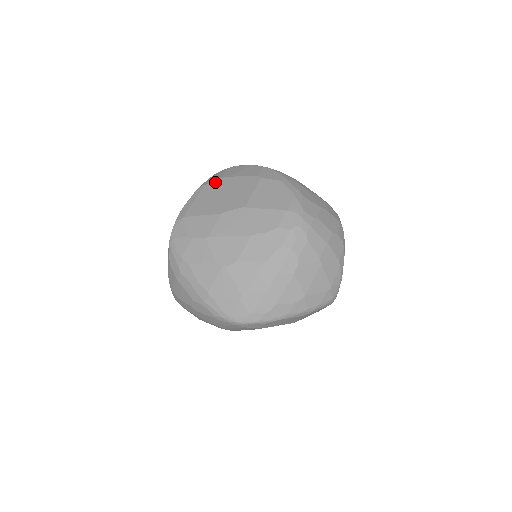
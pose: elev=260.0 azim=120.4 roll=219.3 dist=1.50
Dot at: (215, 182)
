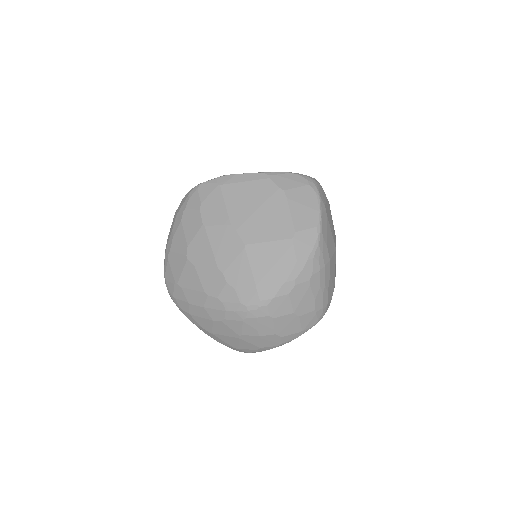
Dot at: (275, 188)
